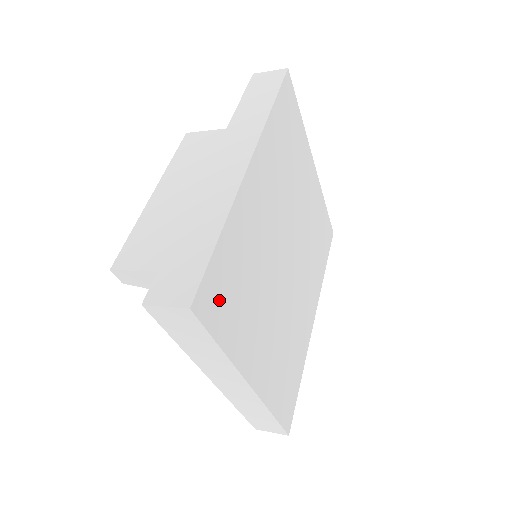
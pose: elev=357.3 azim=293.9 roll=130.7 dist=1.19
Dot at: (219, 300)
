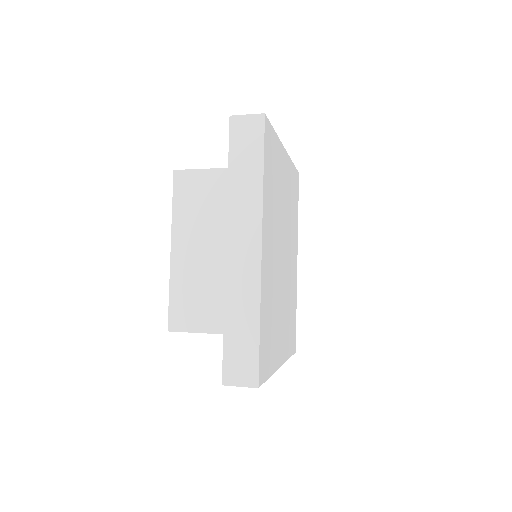
Dot at: (265, 358)
